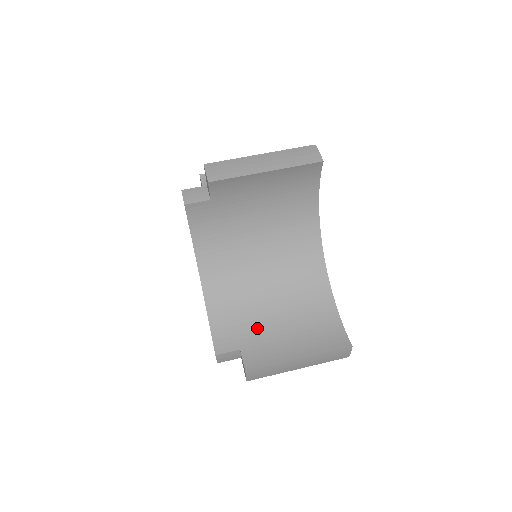
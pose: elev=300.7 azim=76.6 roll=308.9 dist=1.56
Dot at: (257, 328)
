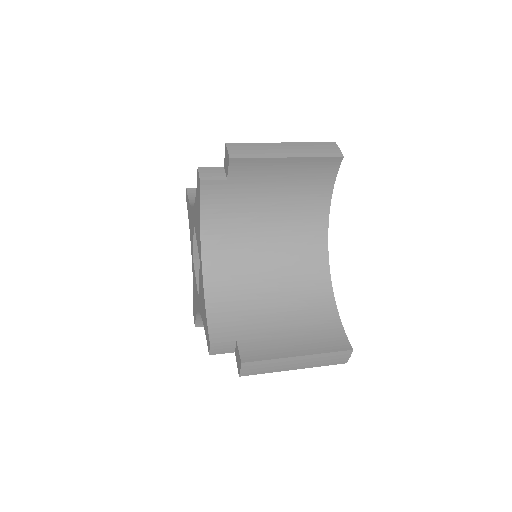
Dot at: (256, 322)
